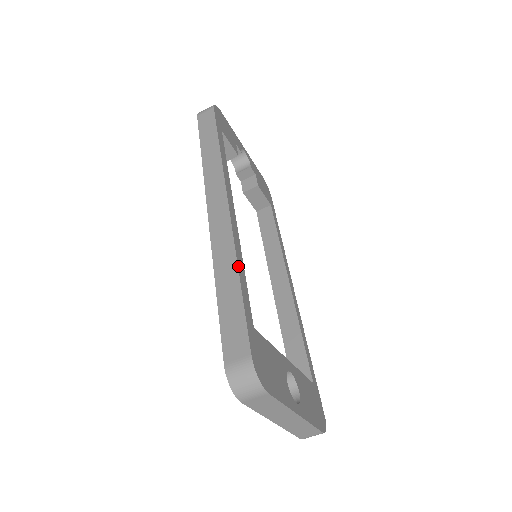
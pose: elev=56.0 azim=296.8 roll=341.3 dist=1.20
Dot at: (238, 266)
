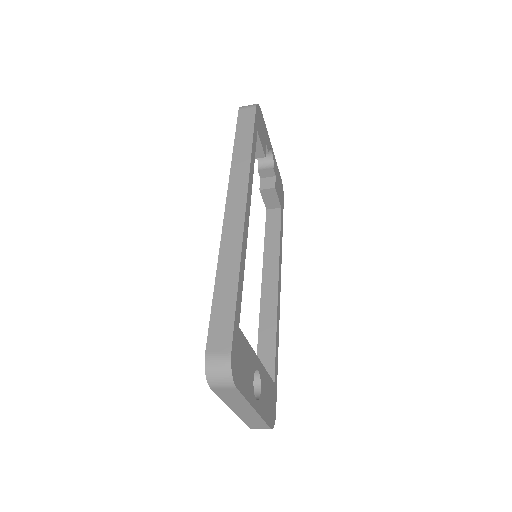
Dot at: (240, 268)
